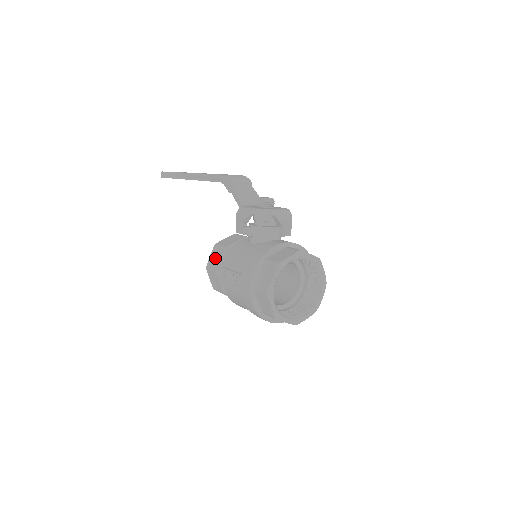
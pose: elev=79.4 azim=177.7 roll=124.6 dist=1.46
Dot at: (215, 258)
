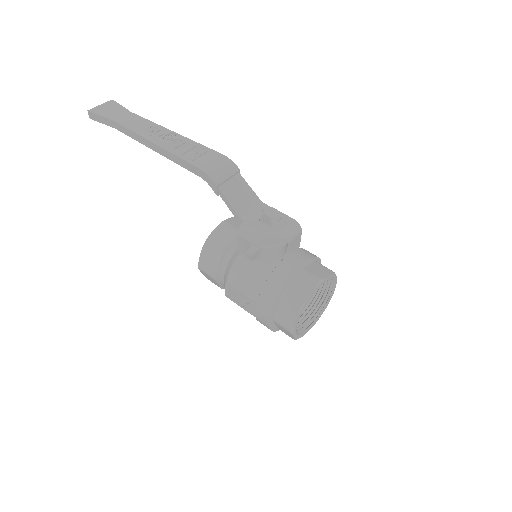
Dot at: (209, 262)
